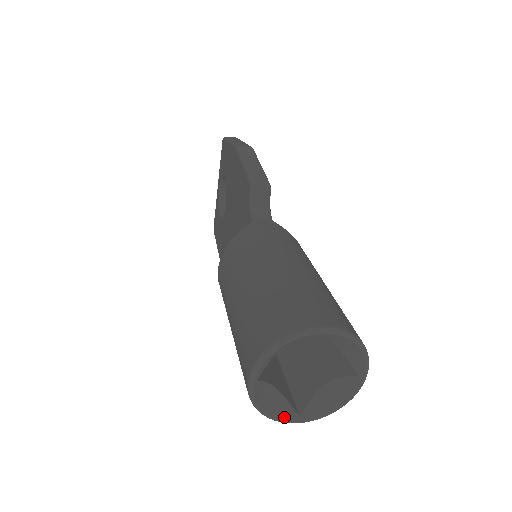
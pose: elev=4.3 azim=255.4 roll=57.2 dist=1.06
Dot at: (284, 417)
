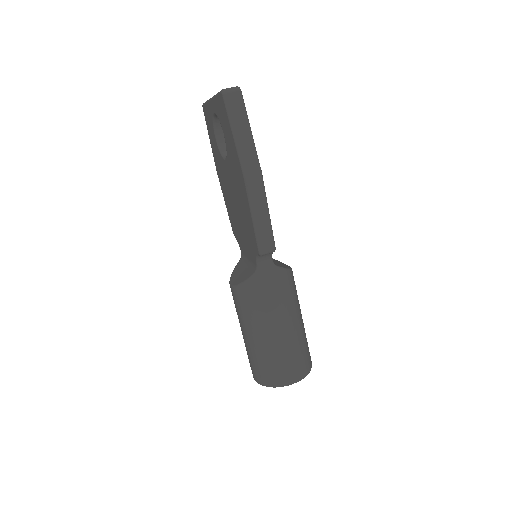
Dot at: occluded
